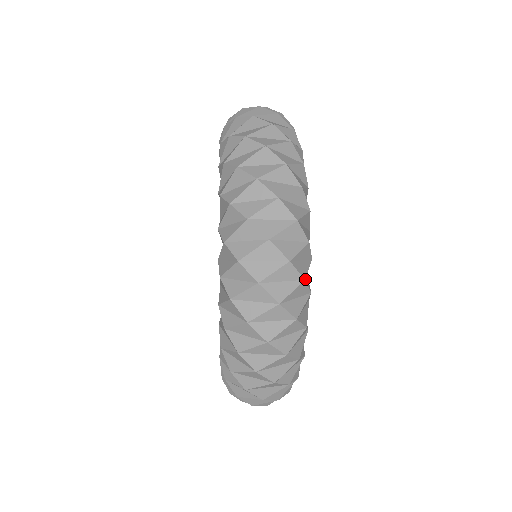
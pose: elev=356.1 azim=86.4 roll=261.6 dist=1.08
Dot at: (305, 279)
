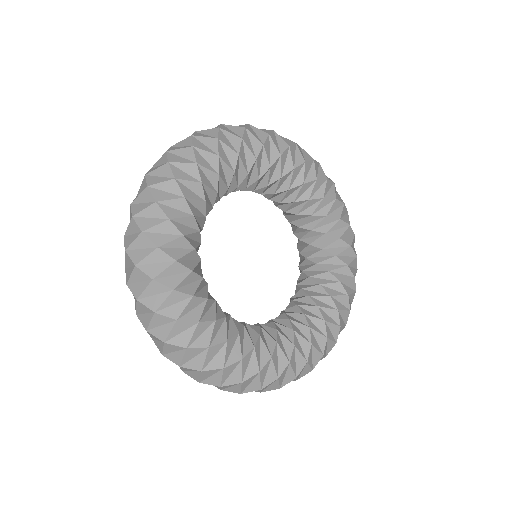
Dot at: (159, 279)
